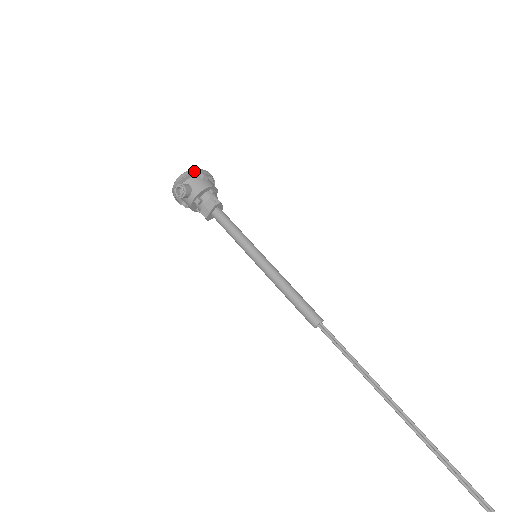
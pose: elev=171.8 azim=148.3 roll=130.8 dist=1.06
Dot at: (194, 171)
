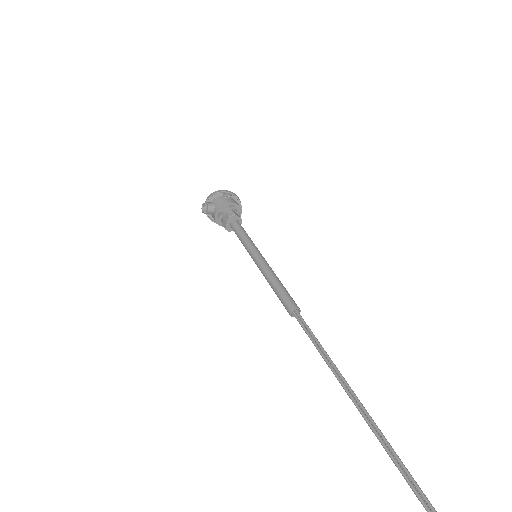
Dot at: (217, 192)
